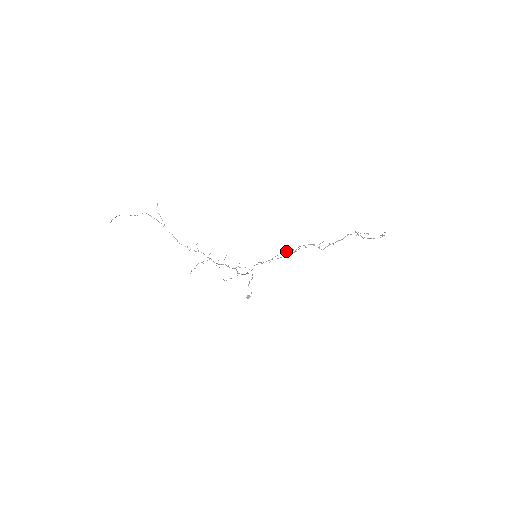
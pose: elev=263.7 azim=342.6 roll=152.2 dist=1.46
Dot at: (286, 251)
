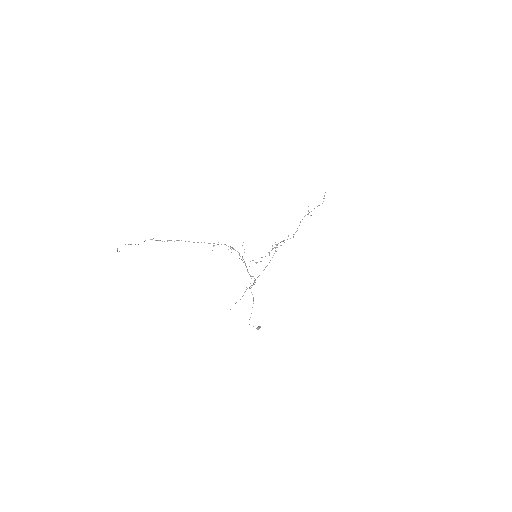
Dot at: (272, 249)
